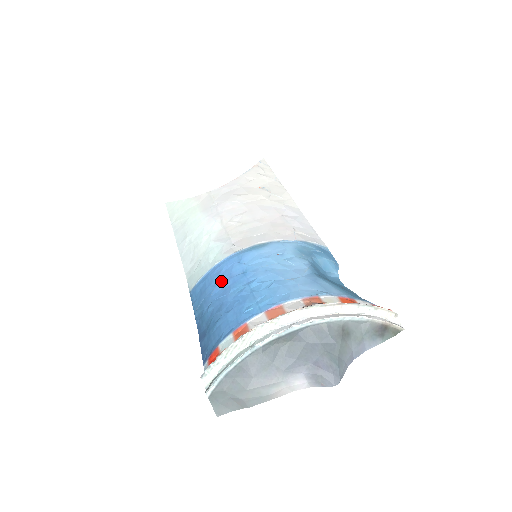
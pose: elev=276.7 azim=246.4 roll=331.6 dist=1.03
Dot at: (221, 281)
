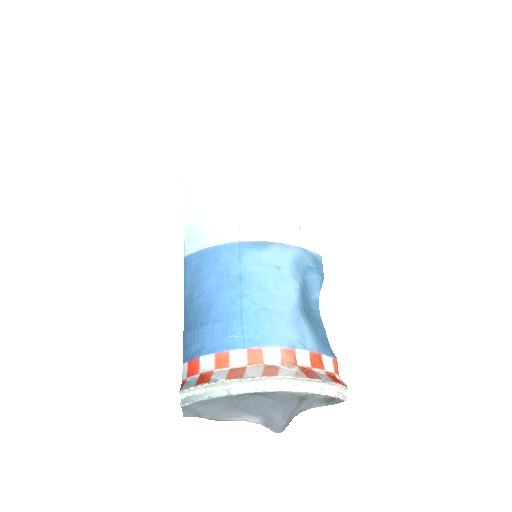
Dot at: (217, 273)
